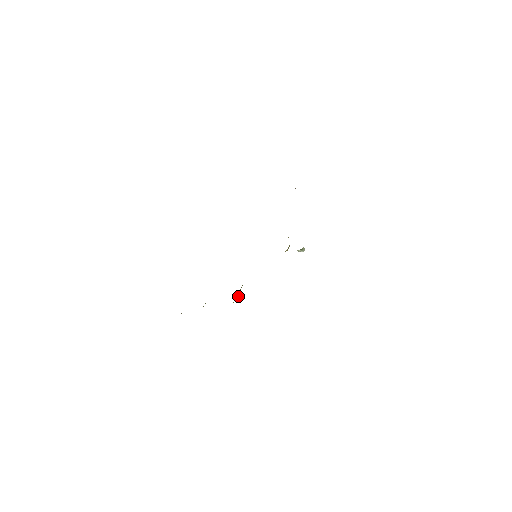
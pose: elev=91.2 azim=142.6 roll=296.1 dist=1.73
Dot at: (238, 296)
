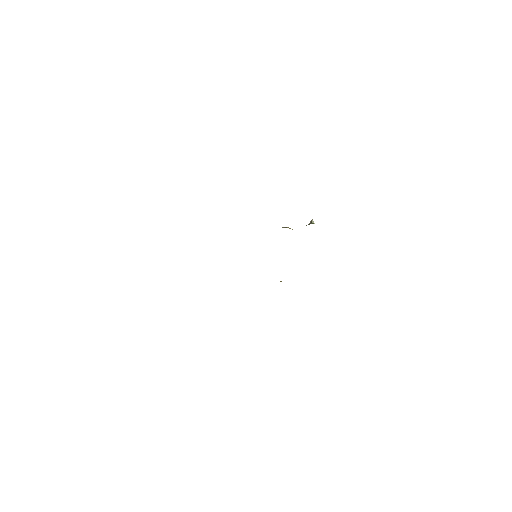
Dot at: occluded
